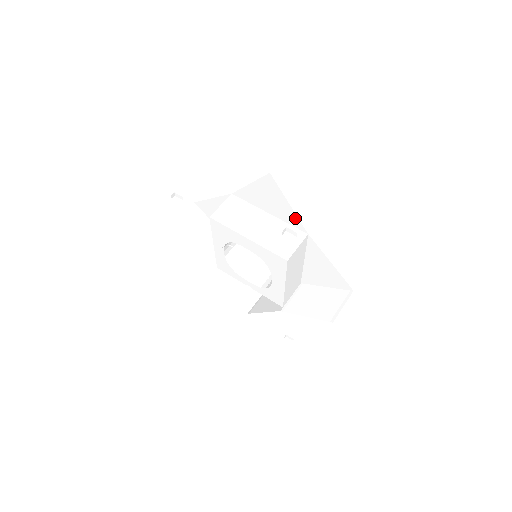
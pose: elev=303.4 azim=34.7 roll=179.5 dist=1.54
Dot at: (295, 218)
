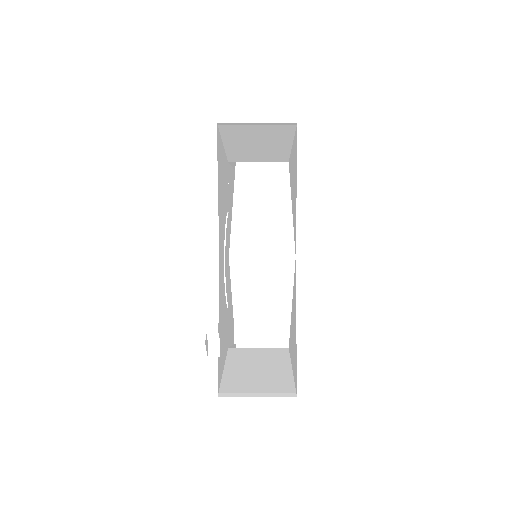
Dot at: occluded
